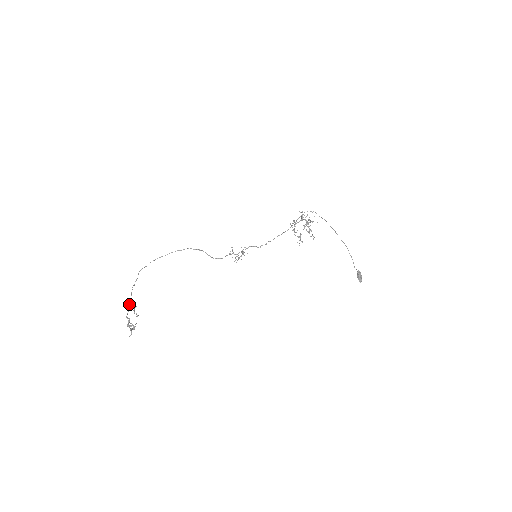
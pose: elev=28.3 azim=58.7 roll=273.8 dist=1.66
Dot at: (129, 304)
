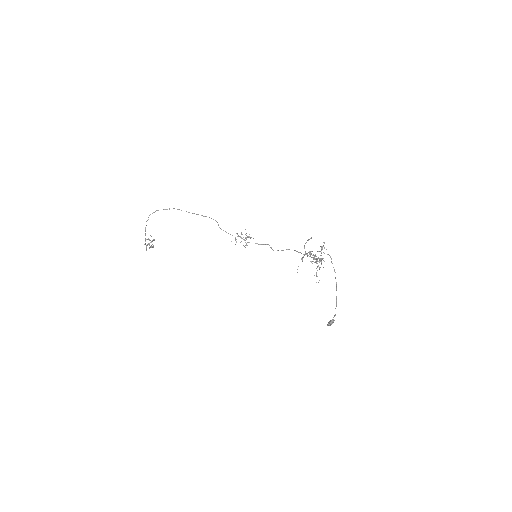
Dot at: (145, 239)
